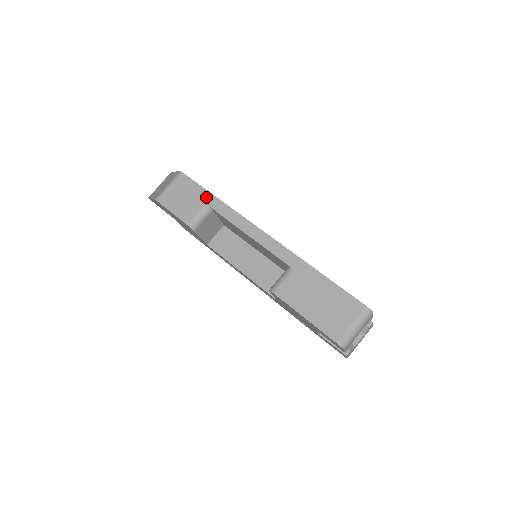
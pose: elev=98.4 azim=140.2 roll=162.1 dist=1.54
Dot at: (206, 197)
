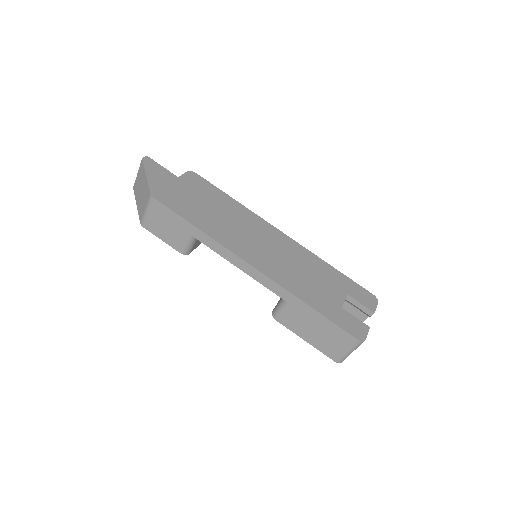
Dot at: (187, 227)
